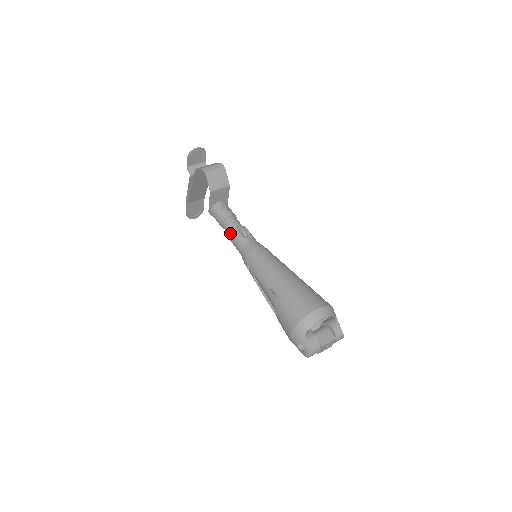
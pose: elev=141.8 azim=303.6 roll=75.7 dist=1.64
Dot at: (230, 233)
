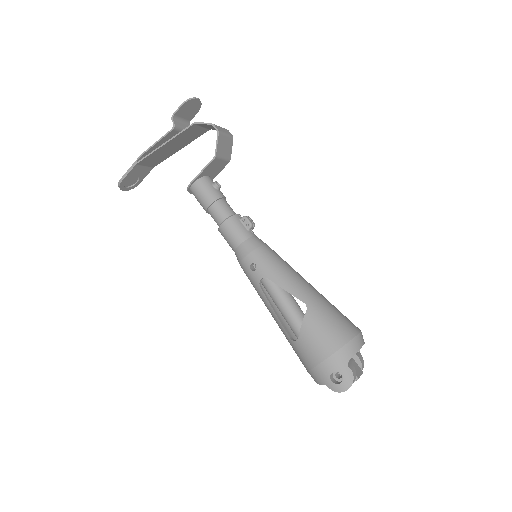
Dot at: (224, 218)
